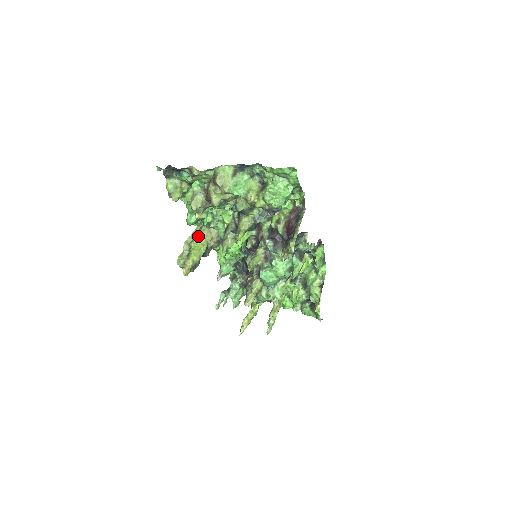
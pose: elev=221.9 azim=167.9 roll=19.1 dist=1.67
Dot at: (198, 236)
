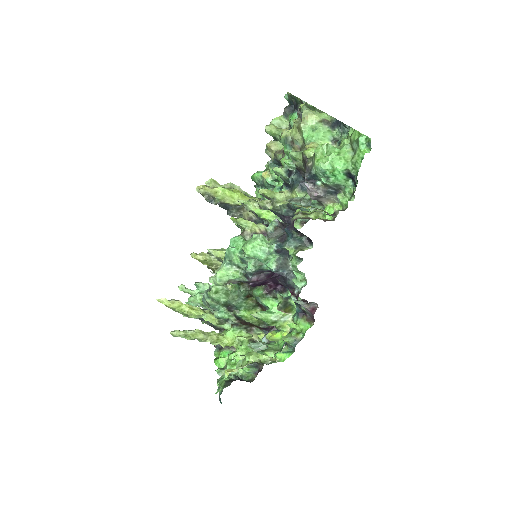
Dot at: (246, 195)
